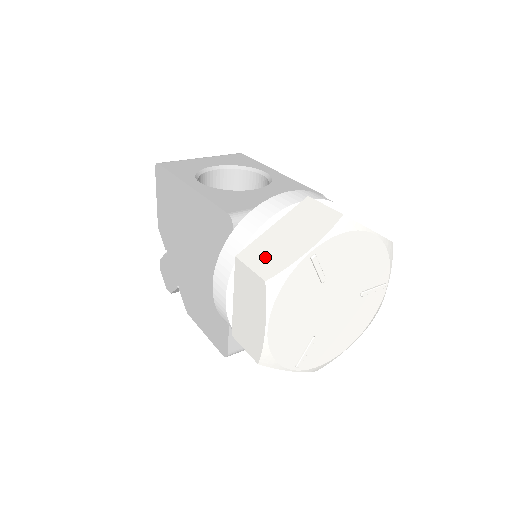
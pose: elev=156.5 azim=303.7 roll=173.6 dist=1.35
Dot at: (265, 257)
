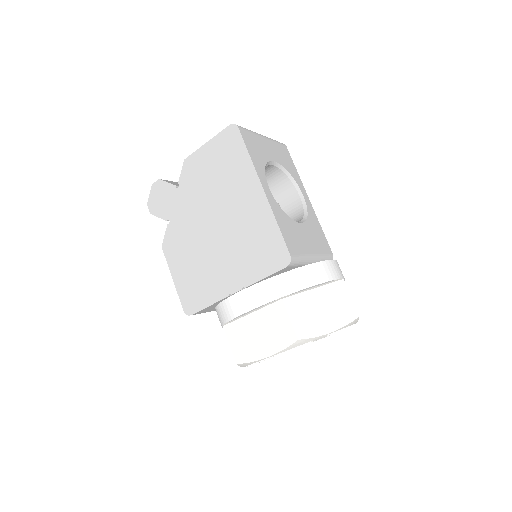
Dot at: (303, 316)
